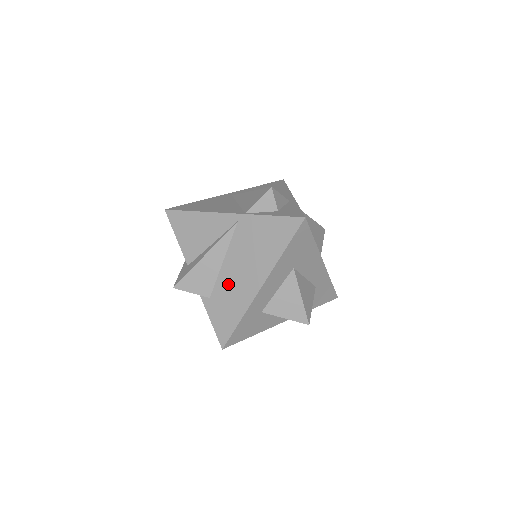
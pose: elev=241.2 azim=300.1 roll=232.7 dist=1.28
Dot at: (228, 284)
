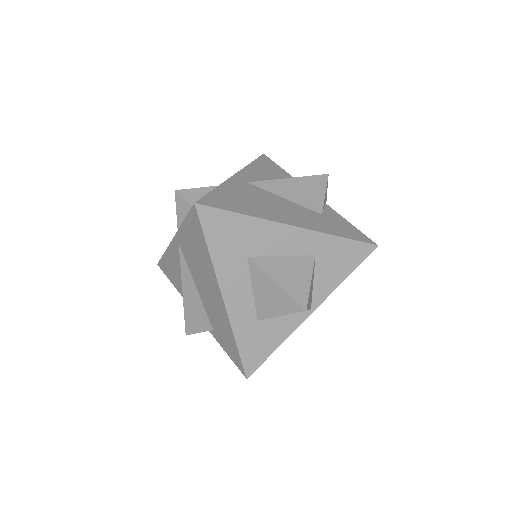
Dot at: (210, 309)
